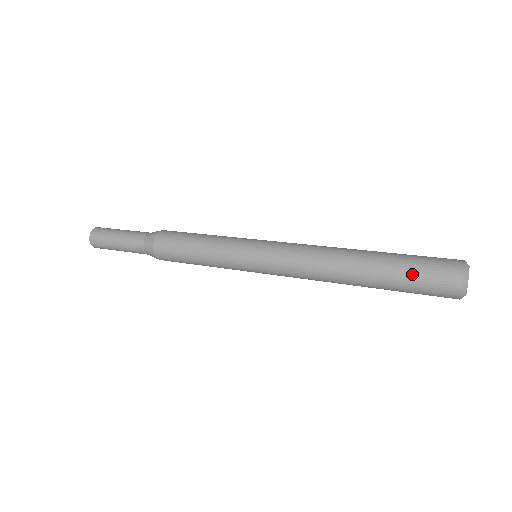
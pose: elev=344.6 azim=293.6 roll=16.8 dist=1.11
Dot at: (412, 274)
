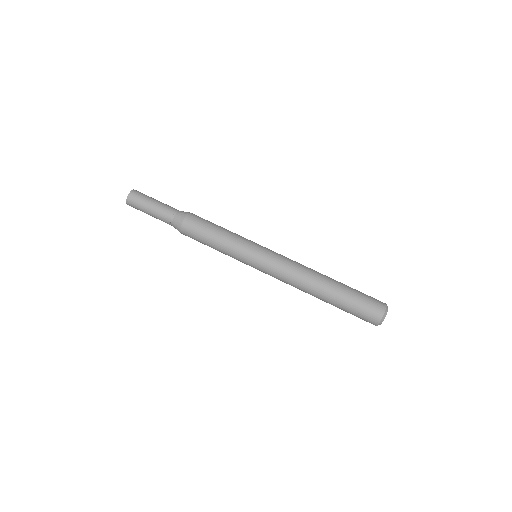
Dot at: (350, 313)
